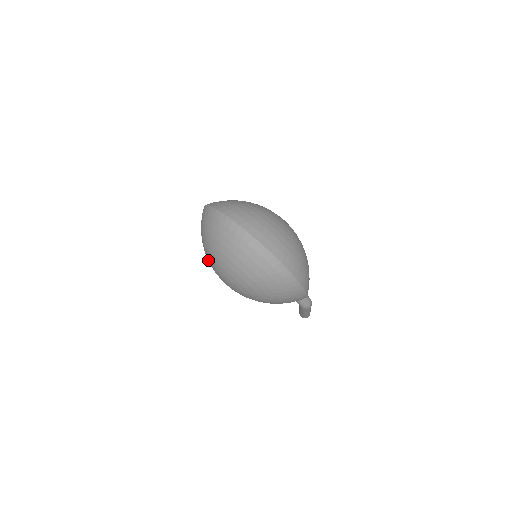
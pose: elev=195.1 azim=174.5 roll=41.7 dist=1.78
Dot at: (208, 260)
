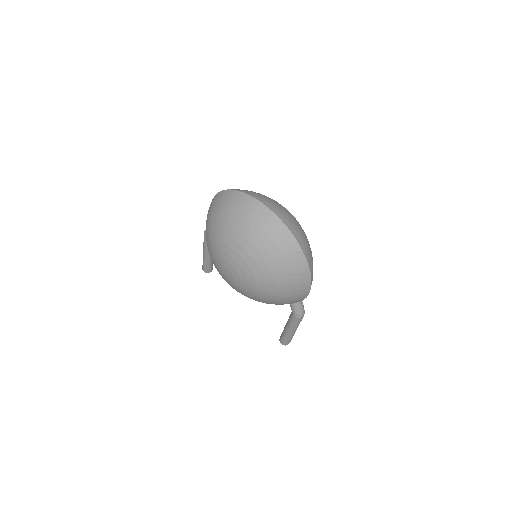
Dot at: (212, 247)
